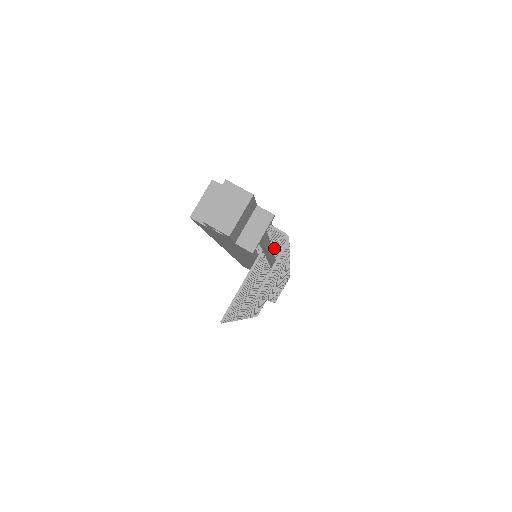
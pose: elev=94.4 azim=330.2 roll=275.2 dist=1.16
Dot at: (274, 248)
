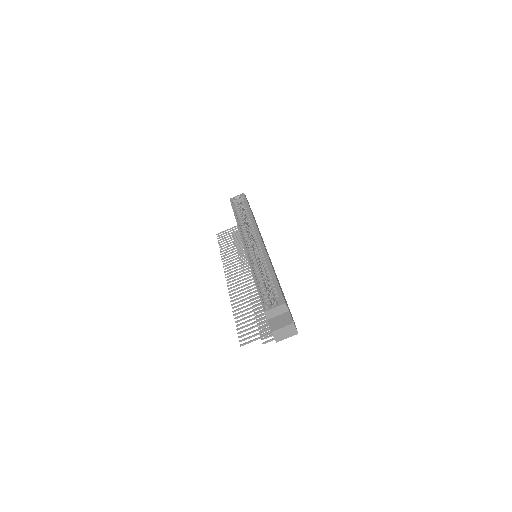
Dot at: occluded
